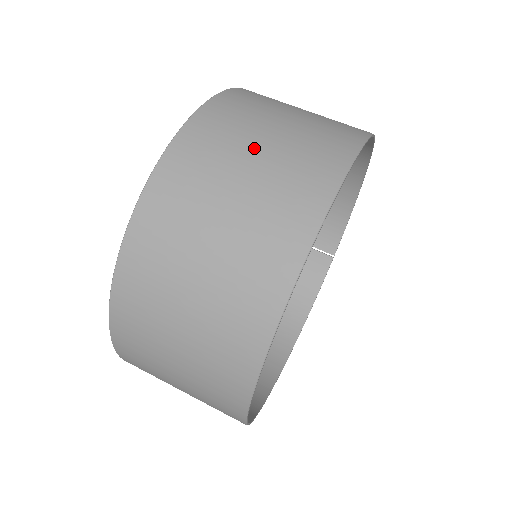
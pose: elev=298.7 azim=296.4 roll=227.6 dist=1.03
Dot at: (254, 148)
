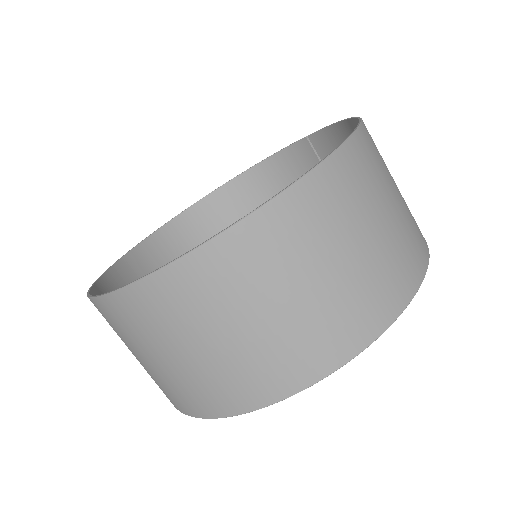
Dot at: (243, 320)
